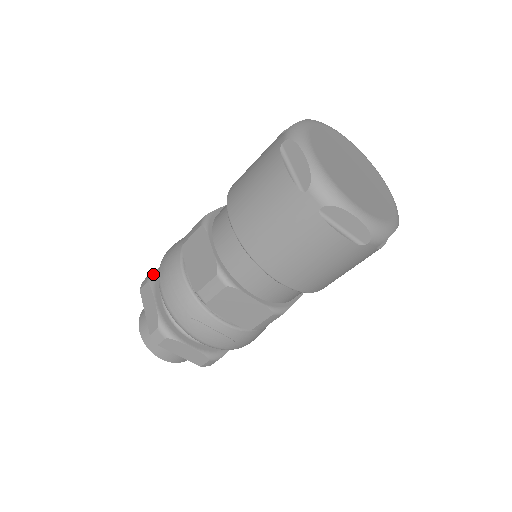
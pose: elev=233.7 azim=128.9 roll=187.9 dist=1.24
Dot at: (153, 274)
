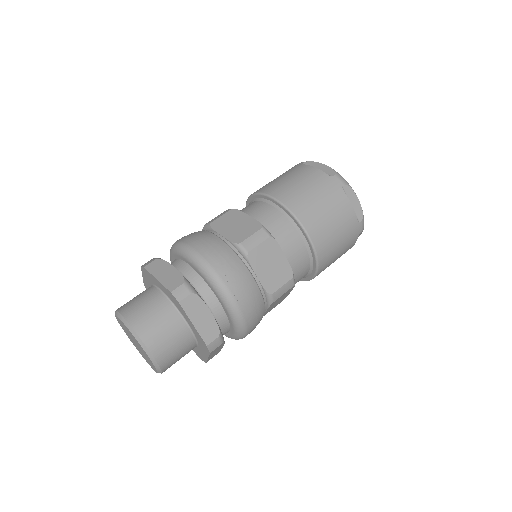
Dot at: occluded
